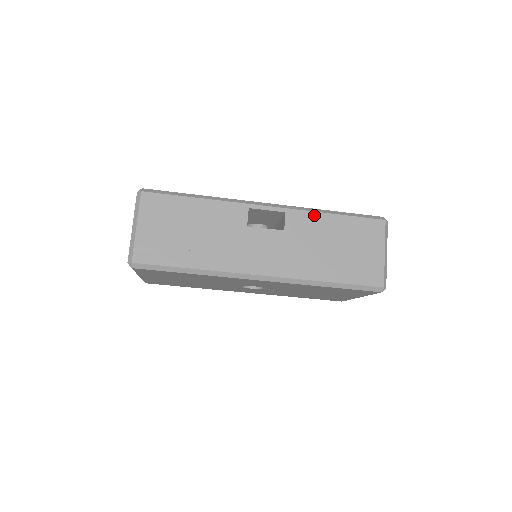
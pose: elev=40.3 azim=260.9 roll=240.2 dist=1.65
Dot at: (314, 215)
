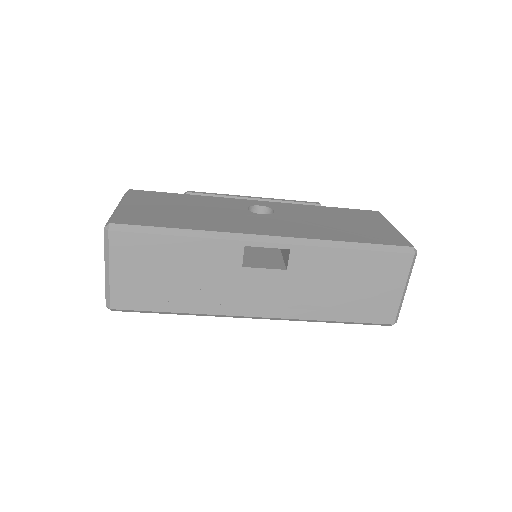
Dot at: (326, 251)
